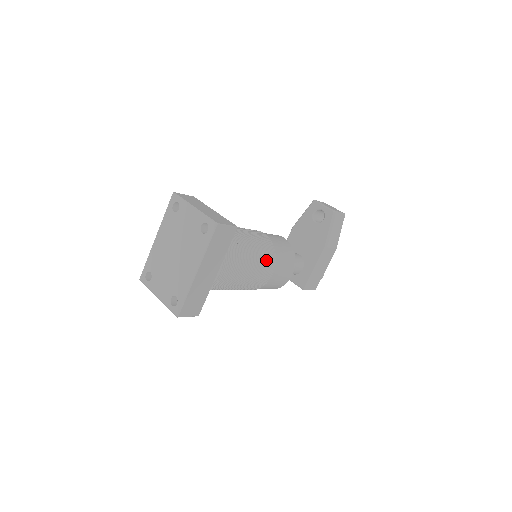
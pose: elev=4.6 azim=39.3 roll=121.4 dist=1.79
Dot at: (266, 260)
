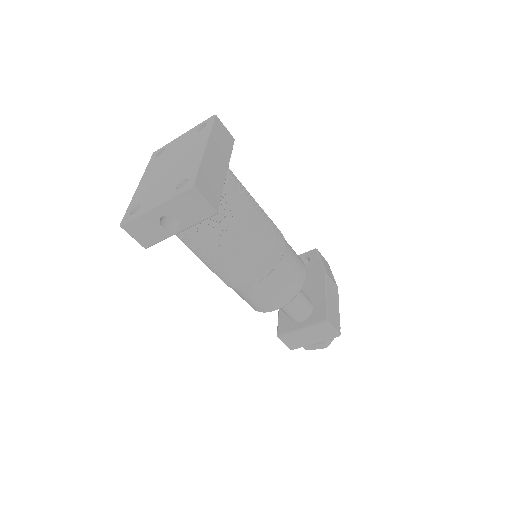
Dot at: occluded
